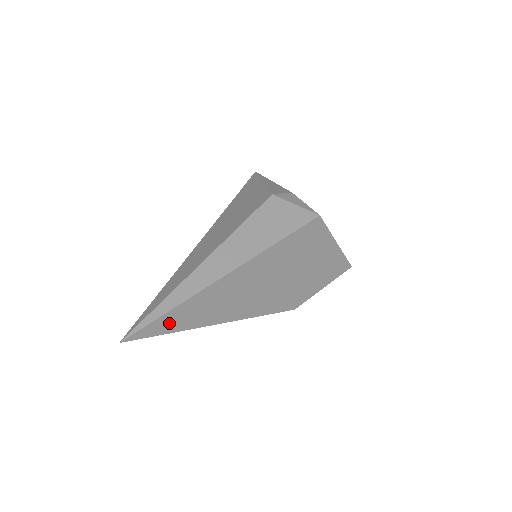
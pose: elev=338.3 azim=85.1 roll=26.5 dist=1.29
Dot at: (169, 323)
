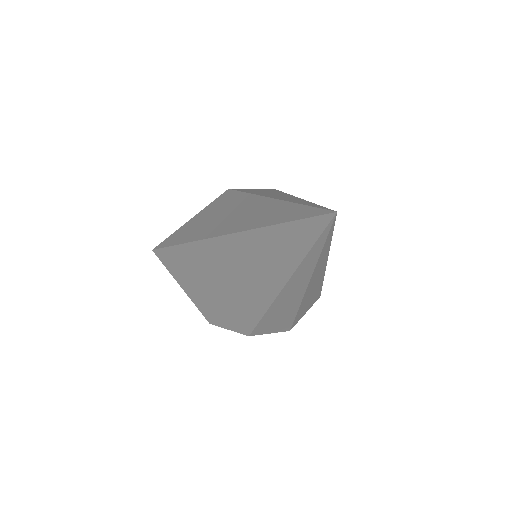
Dot at: occluded
